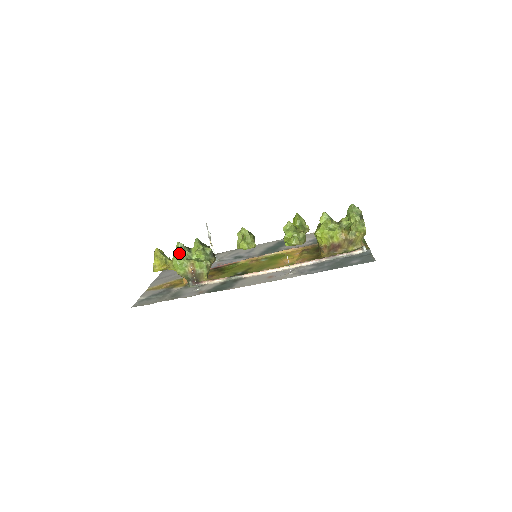
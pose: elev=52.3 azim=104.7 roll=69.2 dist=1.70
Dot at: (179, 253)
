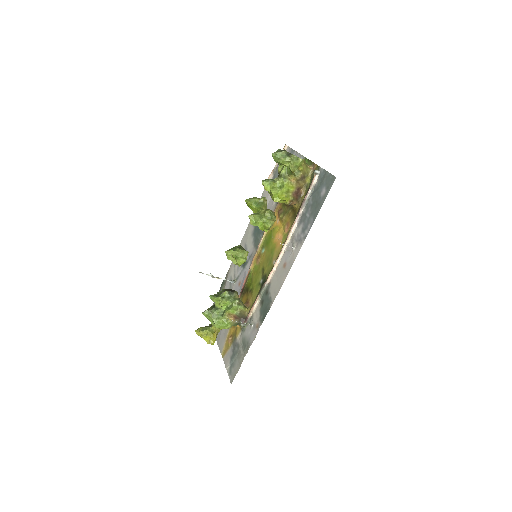
Dot at: (212, 319)
